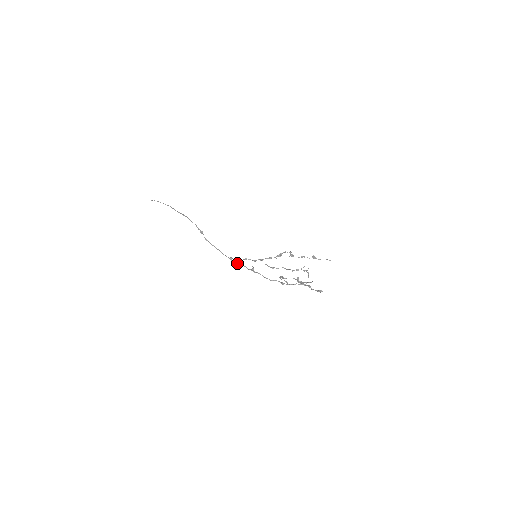
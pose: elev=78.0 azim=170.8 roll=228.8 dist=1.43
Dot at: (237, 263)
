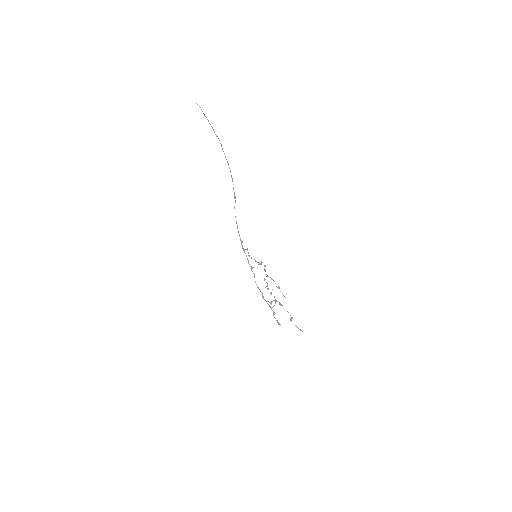
Dot at: (244, 250)
